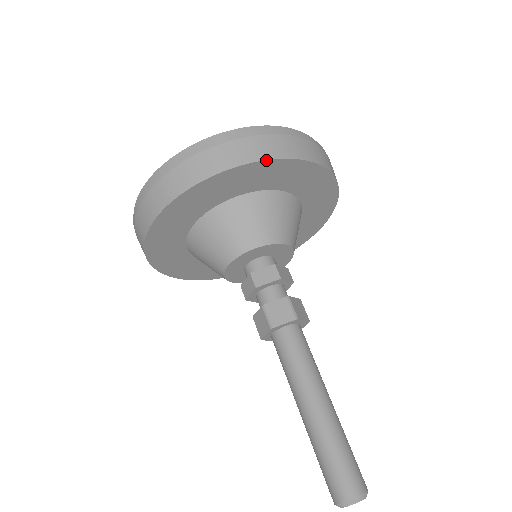
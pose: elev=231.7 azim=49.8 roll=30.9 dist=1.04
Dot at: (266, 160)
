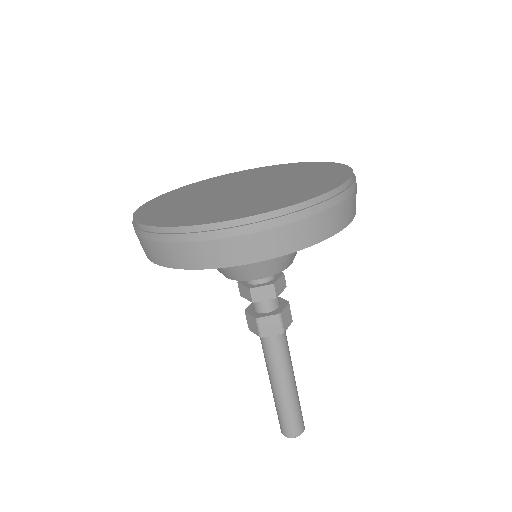
Dot at: occluded
